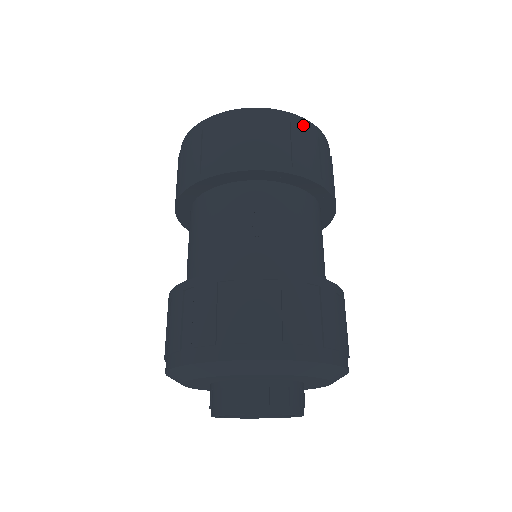
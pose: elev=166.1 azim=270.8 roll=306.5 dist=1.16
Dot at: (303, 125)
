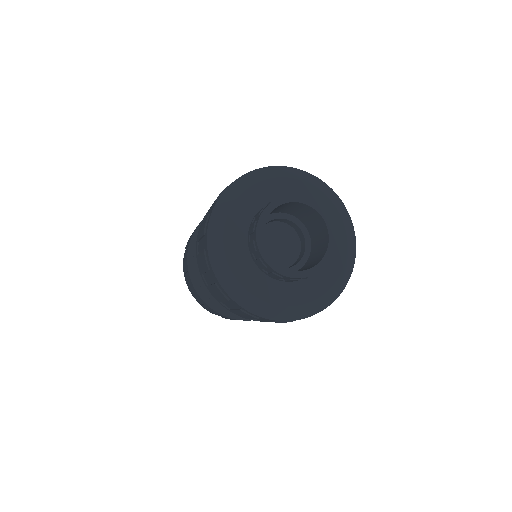
Dot at: occluded
